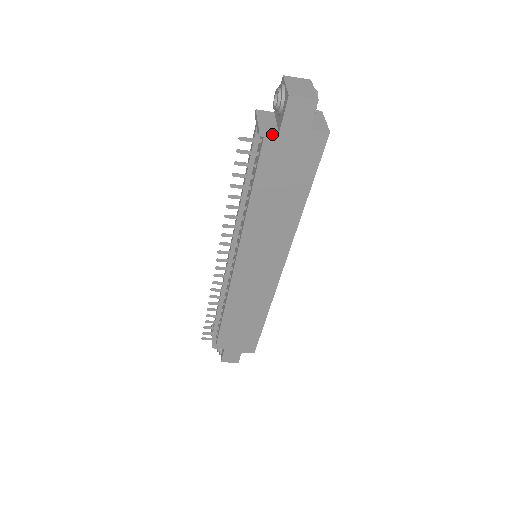
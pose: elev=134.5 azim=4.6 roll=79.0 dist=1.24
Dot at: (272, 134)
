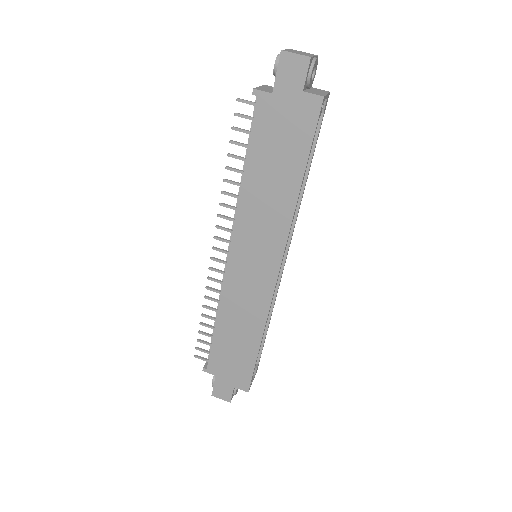
Dot at: (266, 94)
